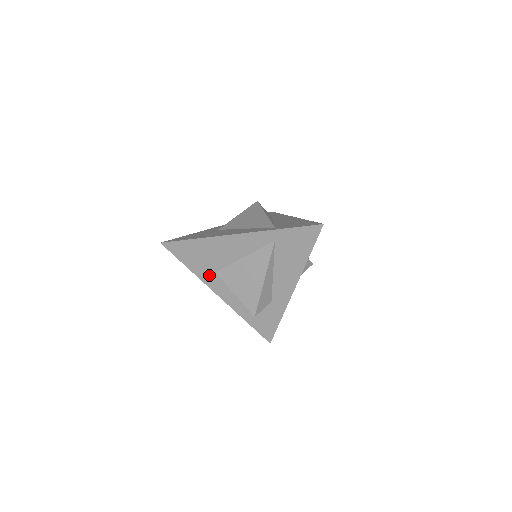
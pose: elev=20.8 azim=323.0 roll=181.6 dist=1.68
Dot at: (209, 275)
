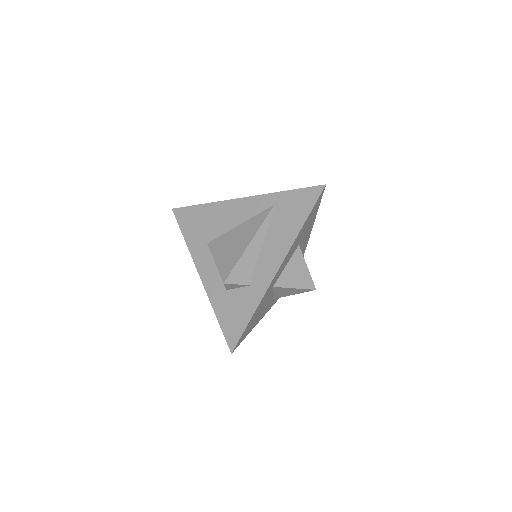
Dot at: (200, 247)
